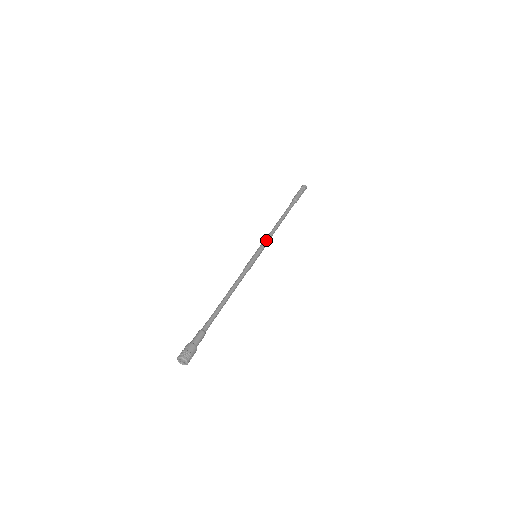
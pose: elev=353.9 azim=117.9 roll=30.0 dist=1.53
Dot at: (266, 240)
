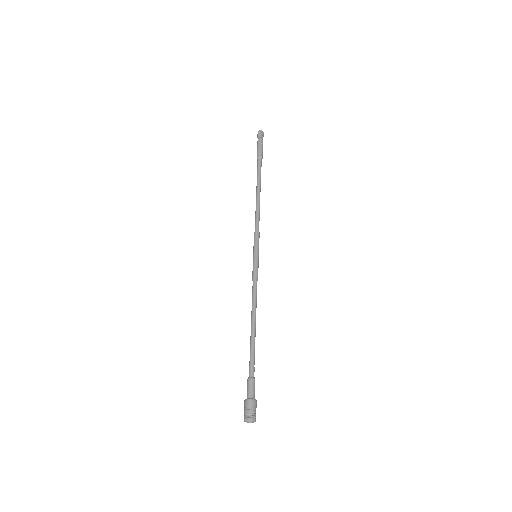
Dot at: (256, 231)
